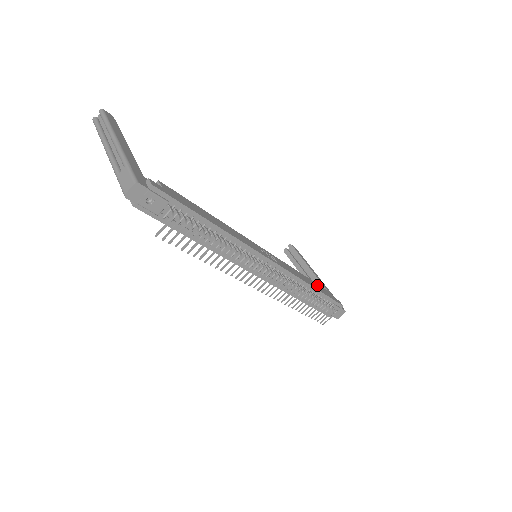
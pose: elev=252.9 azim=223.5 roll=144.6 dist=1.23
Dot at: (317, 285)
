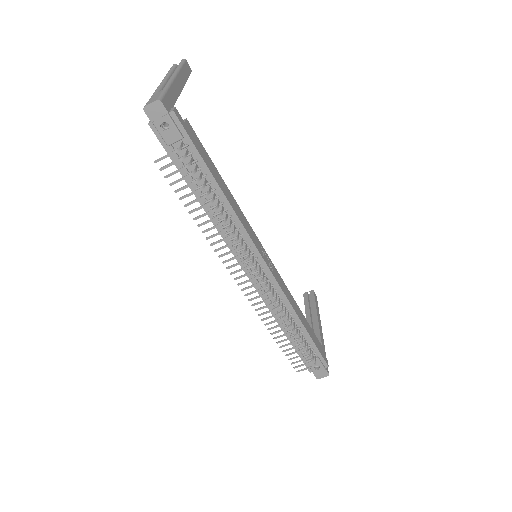
Dot at: (309, 327)
